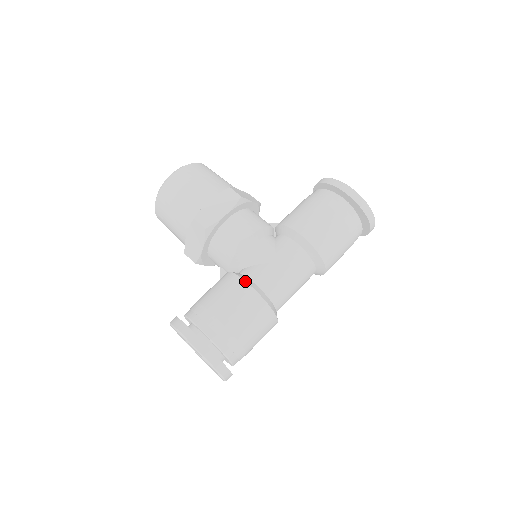
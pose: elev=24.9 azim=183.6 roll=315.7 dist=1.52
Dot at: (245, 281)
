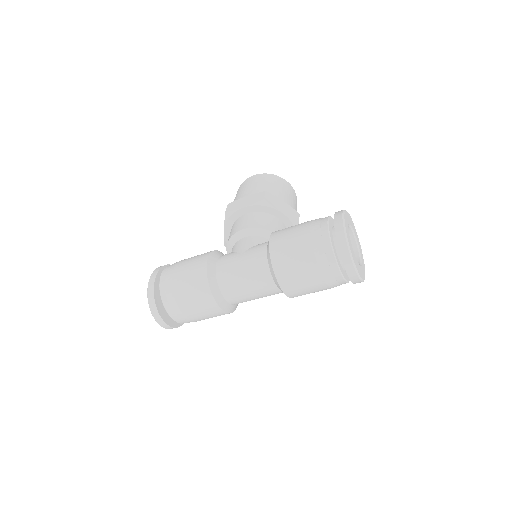
Dot at: (209, 254)
